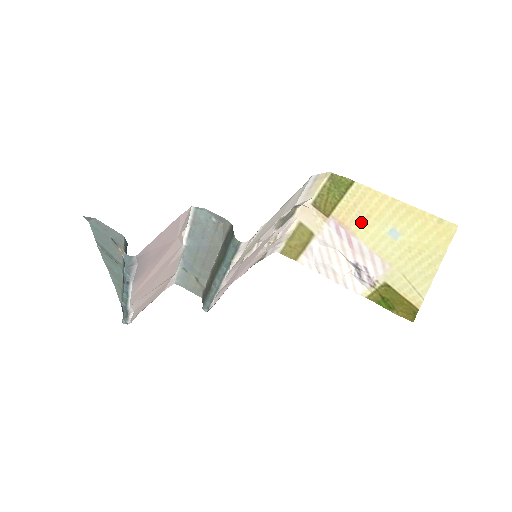
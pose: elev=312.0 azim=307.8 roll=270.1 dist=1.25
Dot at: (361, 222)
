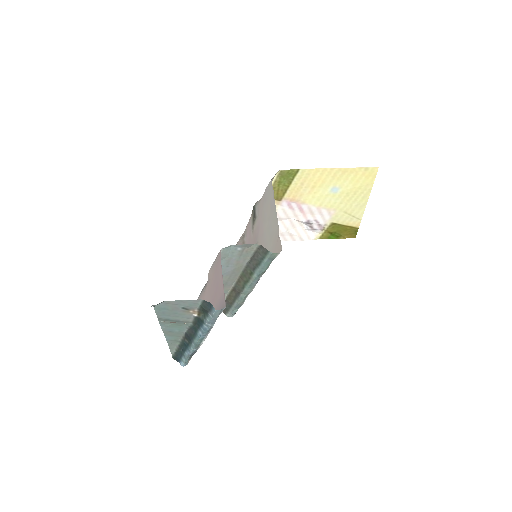
Dot at: (308, 193)
